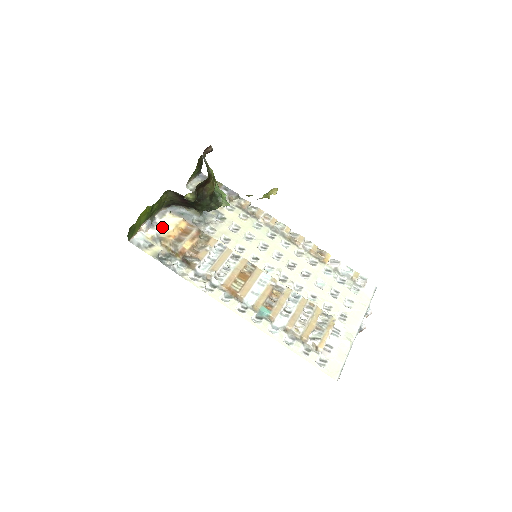
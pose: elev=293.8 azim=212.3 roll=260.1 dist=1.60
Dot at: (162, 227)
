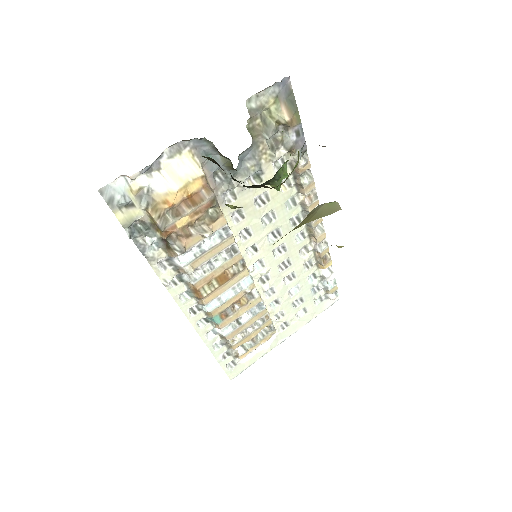
Dot at: (164, 178)
